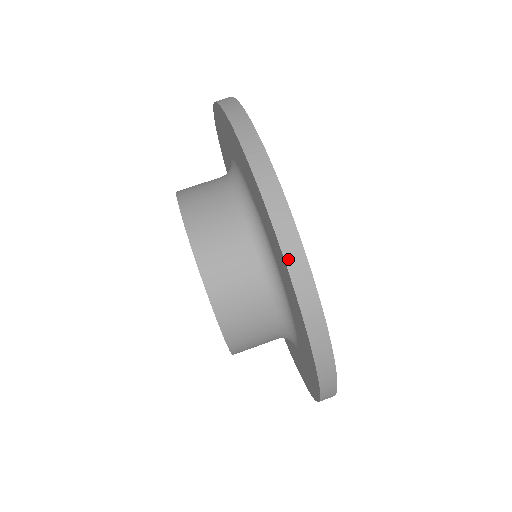
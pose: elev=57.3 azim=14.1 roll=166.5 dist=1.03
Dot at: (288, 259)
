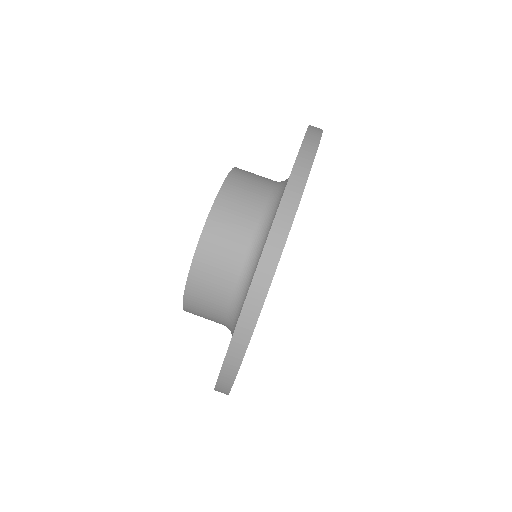
Dot at: (222, 375)
